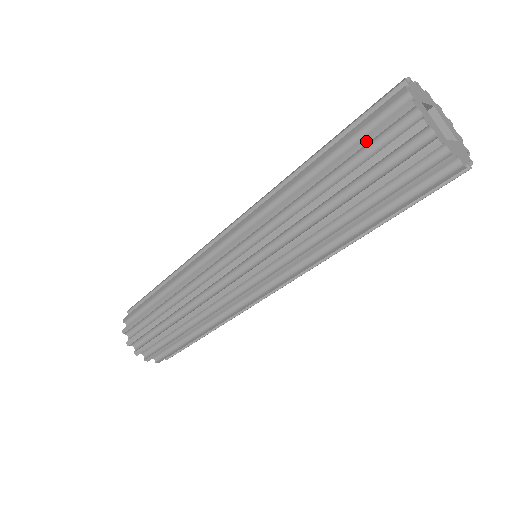
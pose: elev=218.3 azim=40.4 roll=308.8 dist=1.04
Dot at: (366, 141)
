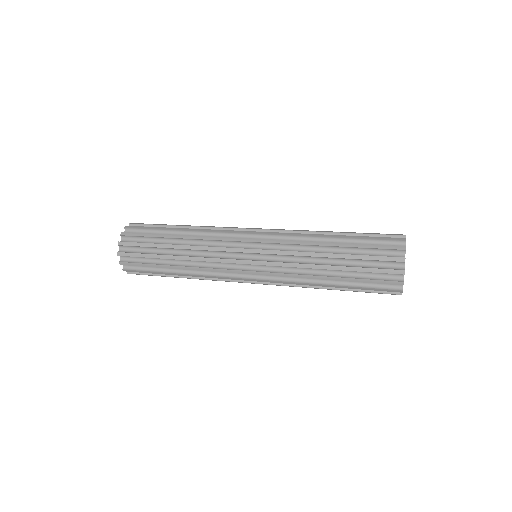
Dot at: (371, 282)
